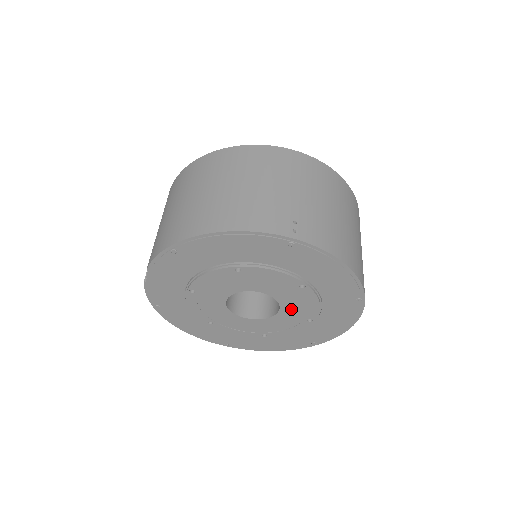
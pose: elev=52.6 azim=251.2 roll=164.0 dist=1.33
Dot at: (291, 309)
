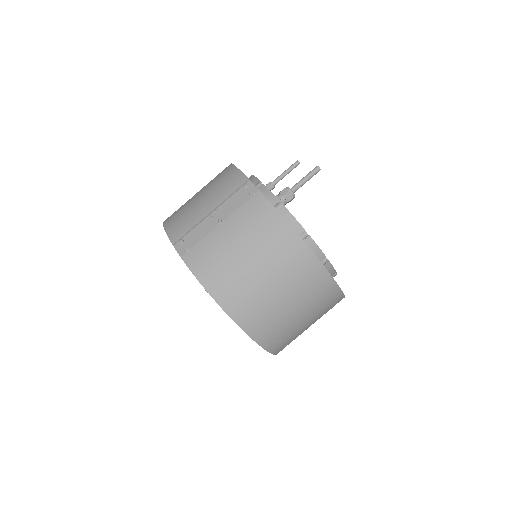
Dot at: occluded
